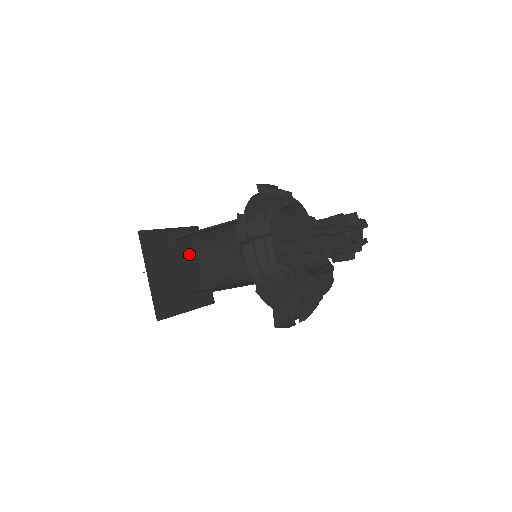
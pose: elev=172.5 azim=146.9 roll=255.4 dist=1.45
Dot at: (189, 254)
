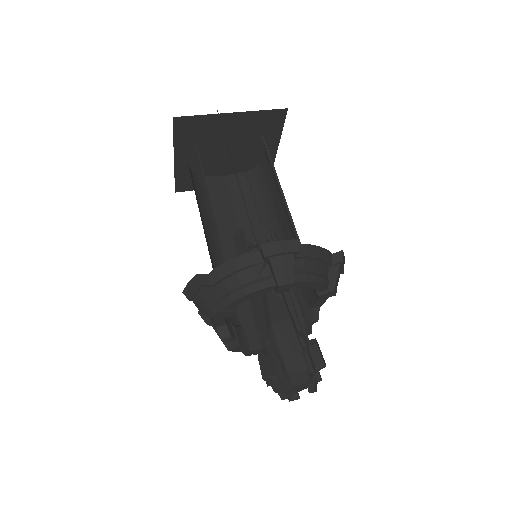
Dot at: (253, 138)
